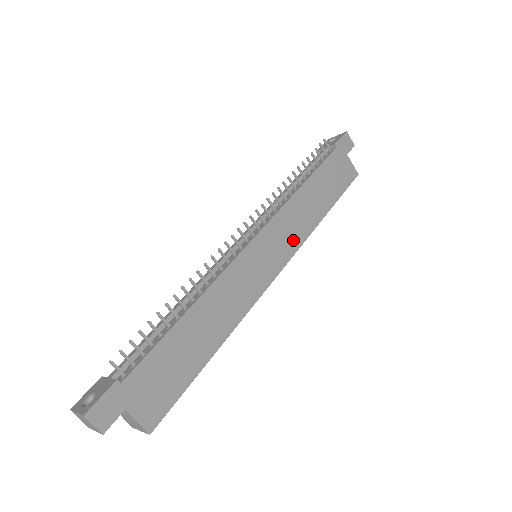
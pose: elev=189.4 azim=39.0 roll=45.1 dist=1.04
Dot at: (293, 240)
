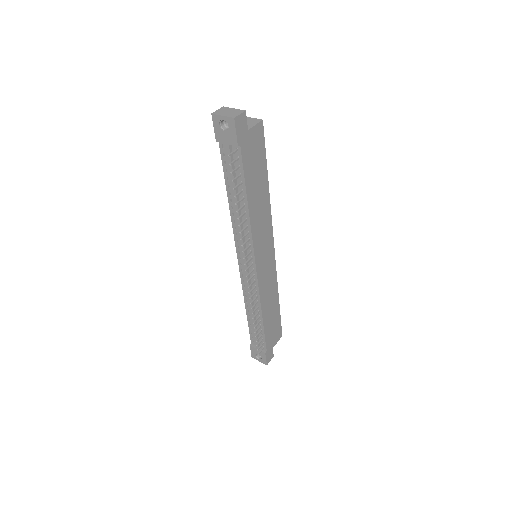
Dot at: (267, 230)
